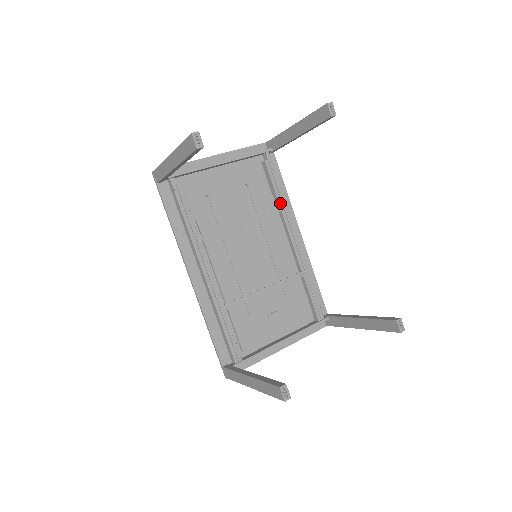
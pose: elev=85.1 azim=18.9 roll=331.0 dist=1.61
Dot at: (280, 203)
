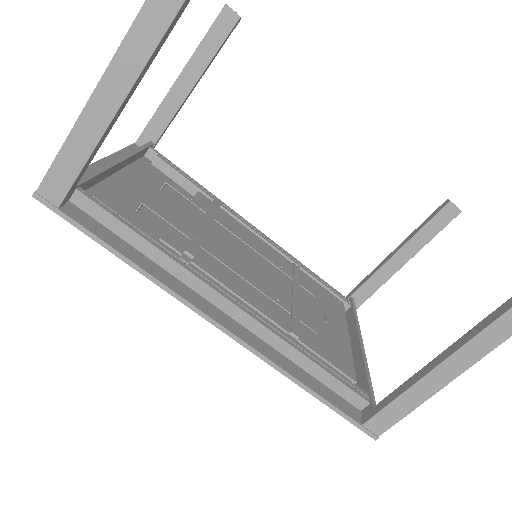
Dot at: (212, 197)
